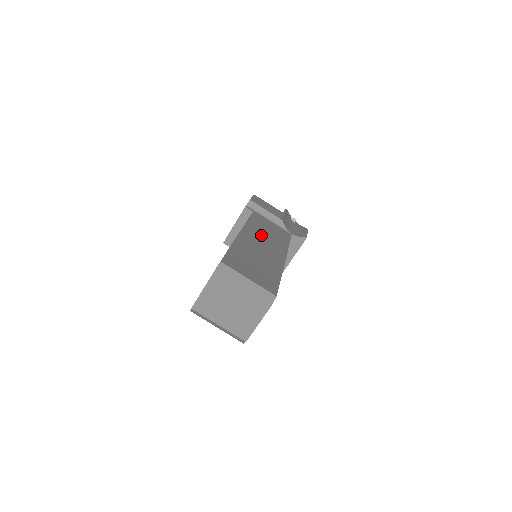
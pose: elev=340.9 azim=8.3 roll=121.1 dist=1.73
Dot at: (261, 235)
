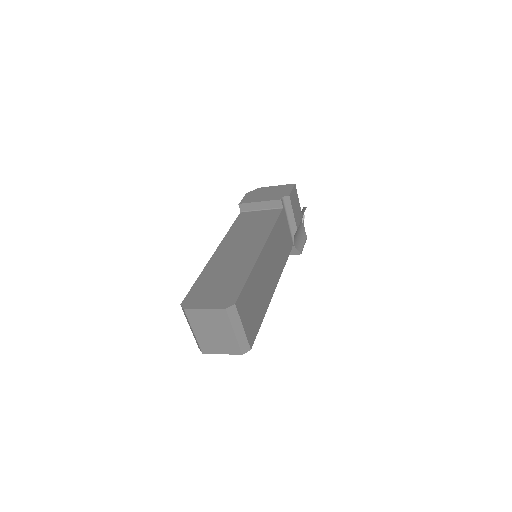
Dot at: (274, 251)
